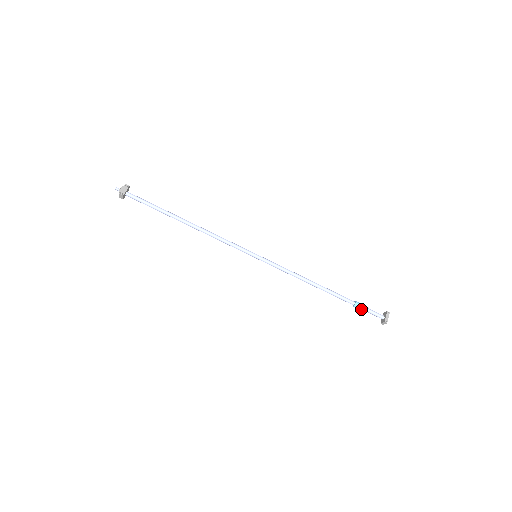
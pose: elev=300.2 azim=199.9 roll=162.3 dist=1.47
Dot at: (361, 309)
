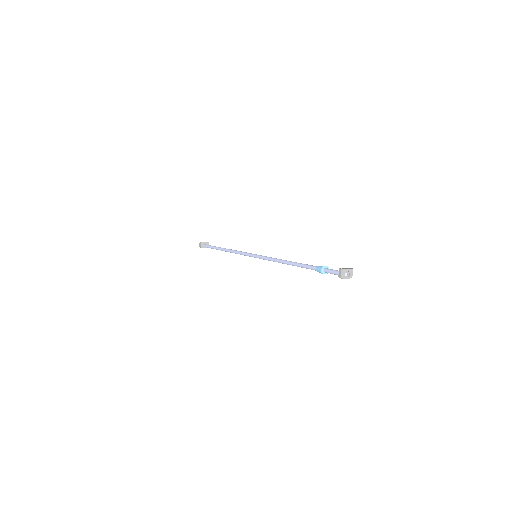
Dot at: (321, 267)
